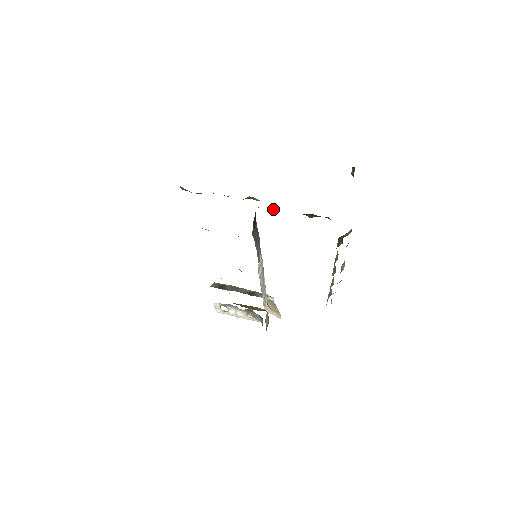
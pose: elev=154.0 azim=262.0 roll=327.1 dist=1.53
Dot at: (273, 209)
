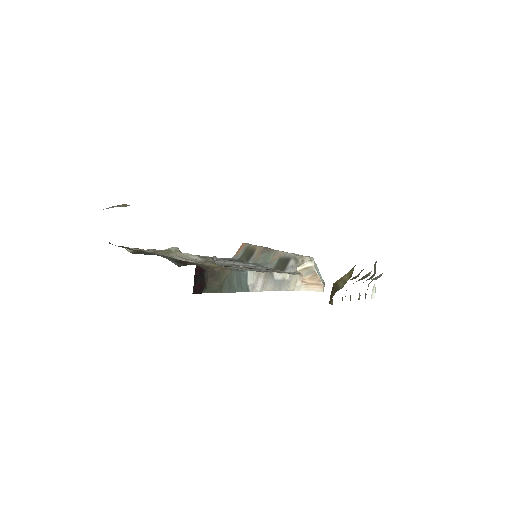
Dot at: occluded
